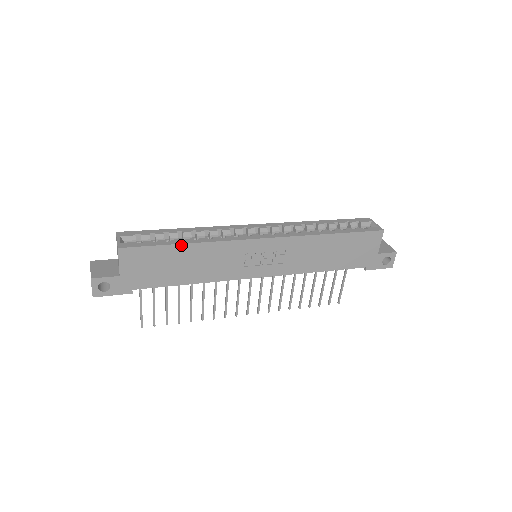
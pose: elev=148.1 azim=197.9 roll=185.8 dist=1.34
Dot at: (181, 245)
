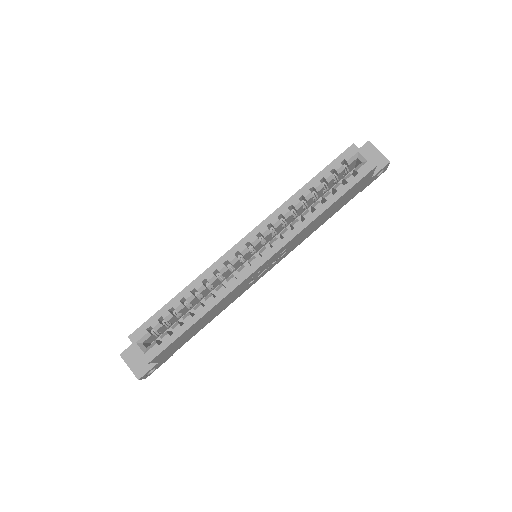
Dot at: (196, 322)
